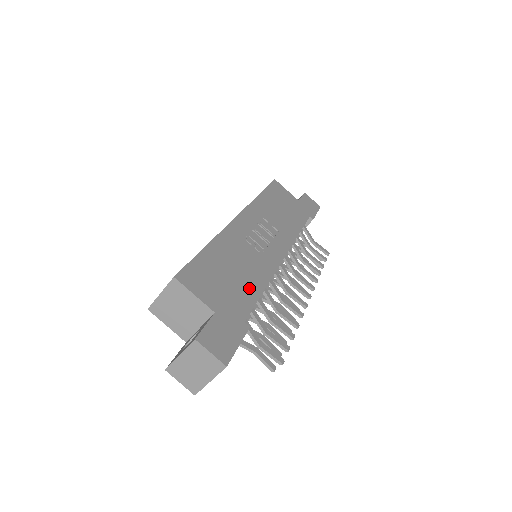
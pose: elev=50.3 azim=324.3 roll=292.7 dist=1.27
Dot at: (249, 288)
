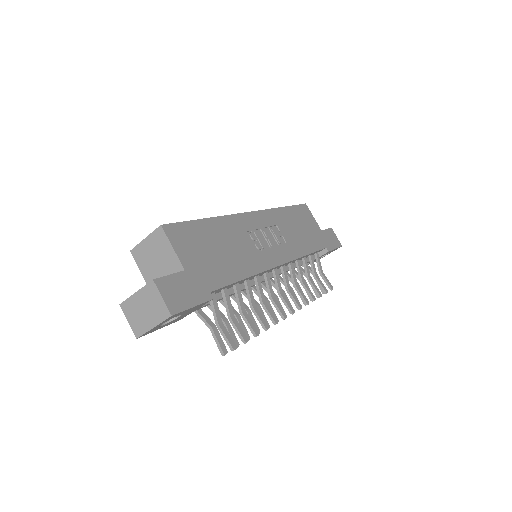
Dot at: (230, 269)
